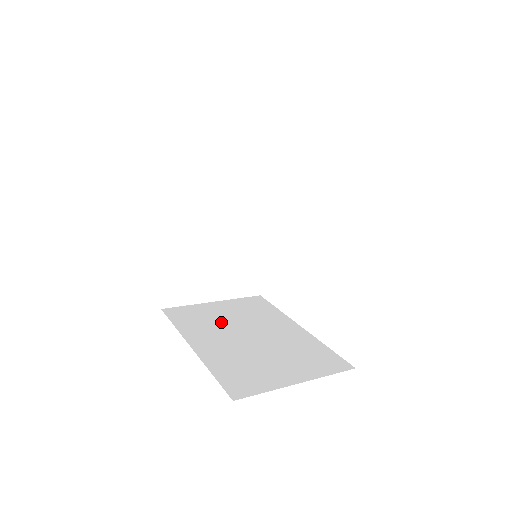
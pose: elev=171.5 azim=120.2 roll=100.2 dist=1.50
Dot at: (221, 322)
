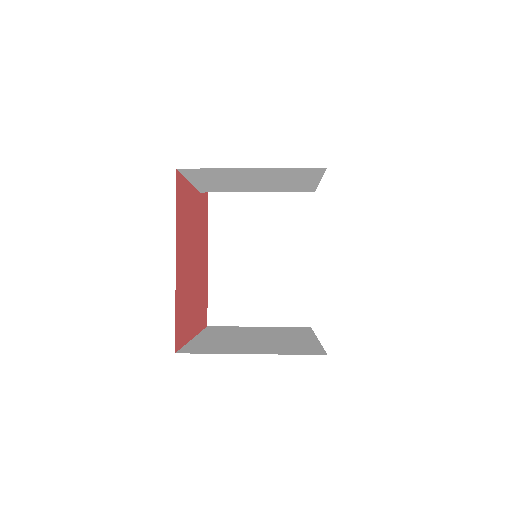
Dot at: (244, 332)
